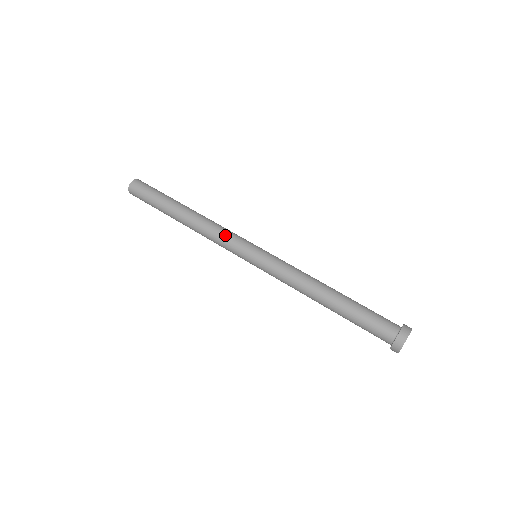
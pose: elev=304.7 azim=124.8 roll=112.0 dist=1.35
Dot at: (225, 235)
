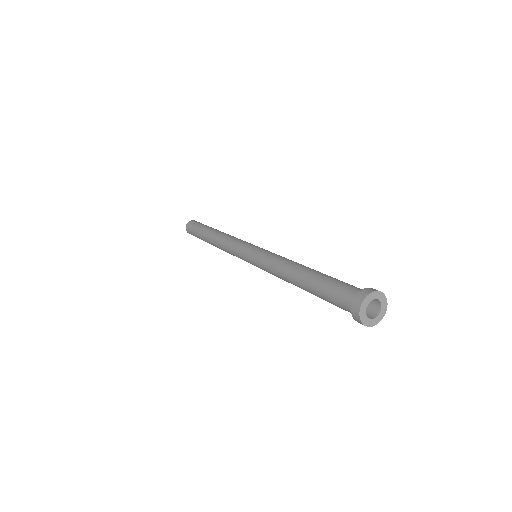
Dot at: occluded
